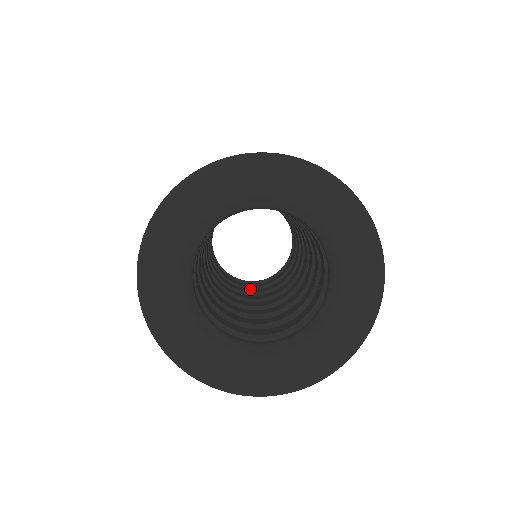
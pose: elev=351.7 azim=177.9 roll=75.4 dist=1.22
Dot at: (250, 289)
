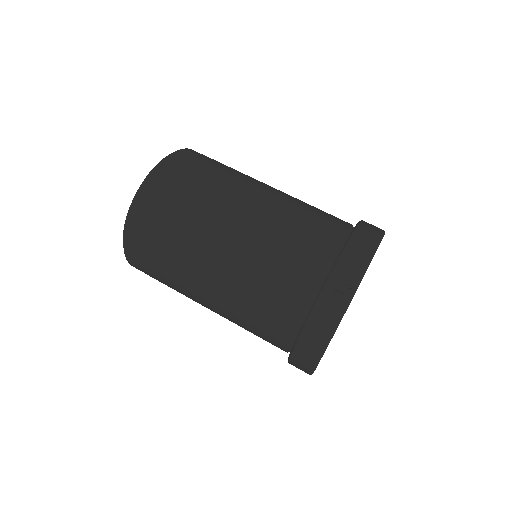
Dot at: occluded
